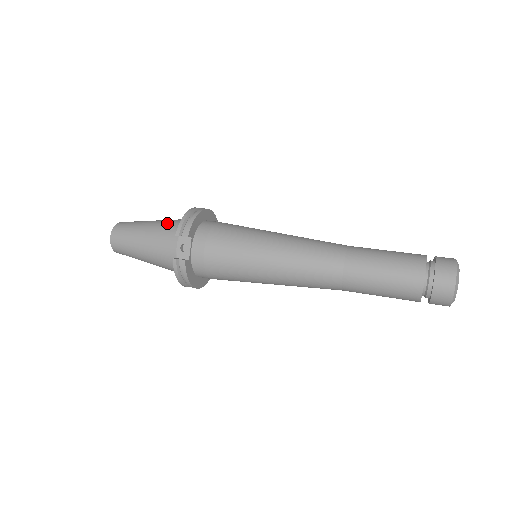
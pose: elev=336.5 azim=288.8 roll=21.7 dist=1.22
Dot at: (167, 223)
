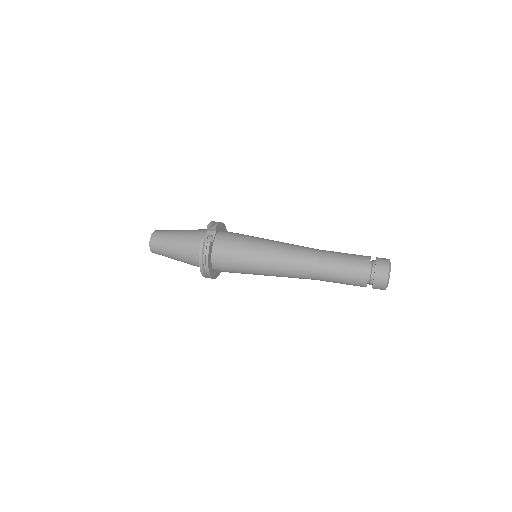
Dot at: occluded
